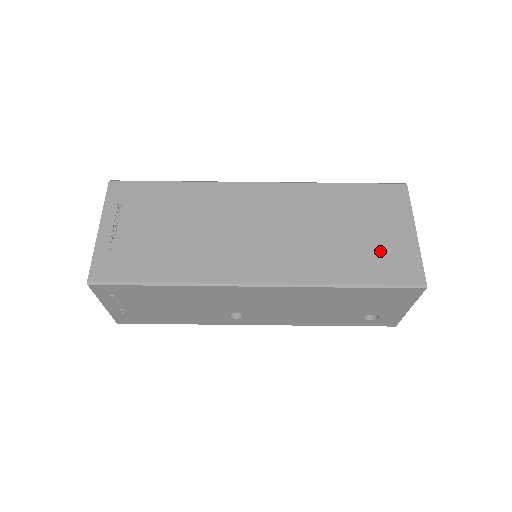
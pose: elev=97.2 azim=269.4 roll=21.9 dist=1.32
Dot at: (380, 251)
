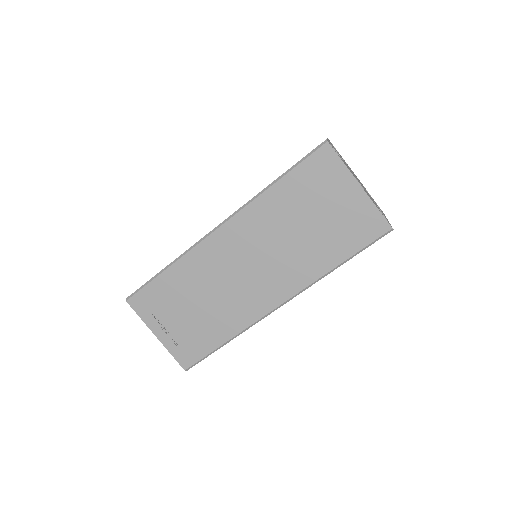
Dot at: (344, 224)
